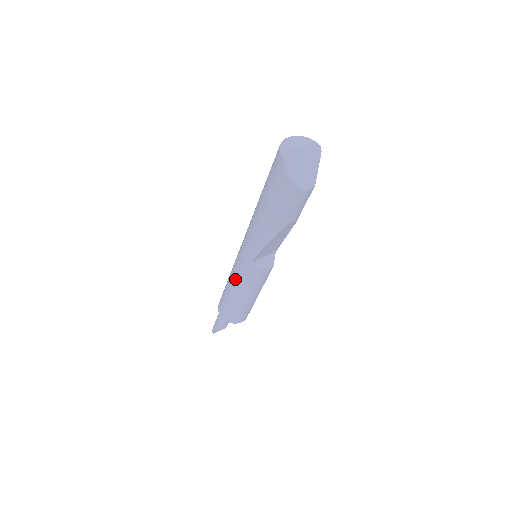
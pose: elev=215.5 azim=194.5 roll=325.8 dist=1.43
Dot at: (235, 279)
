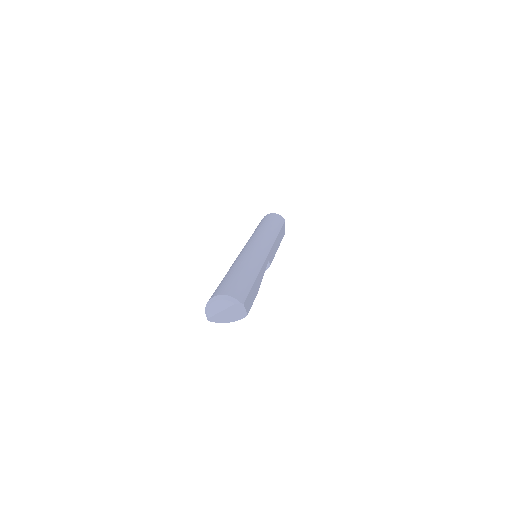
Dot at: occluded
